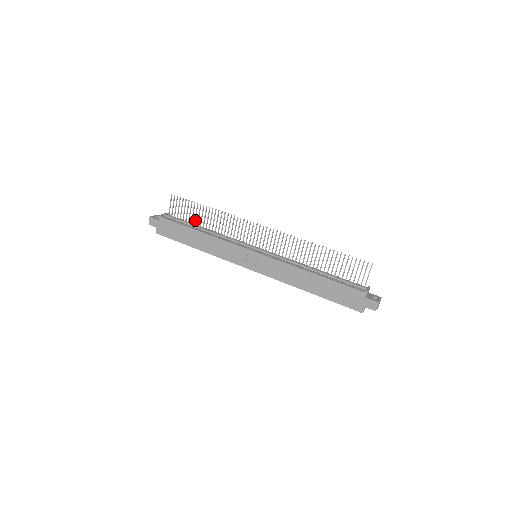
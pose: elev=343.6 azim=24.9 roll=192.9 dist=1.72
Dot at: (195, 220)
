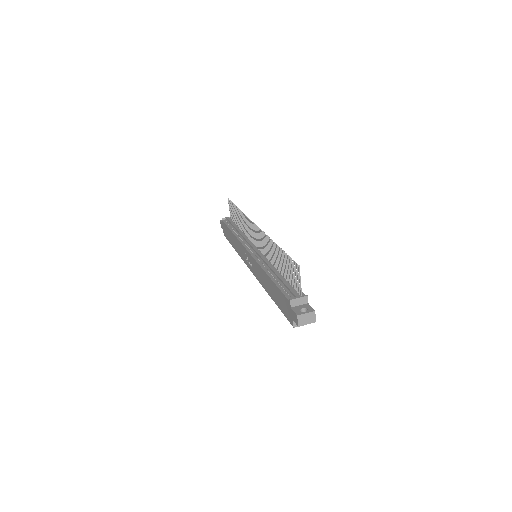
Dot at: (237, 221)
